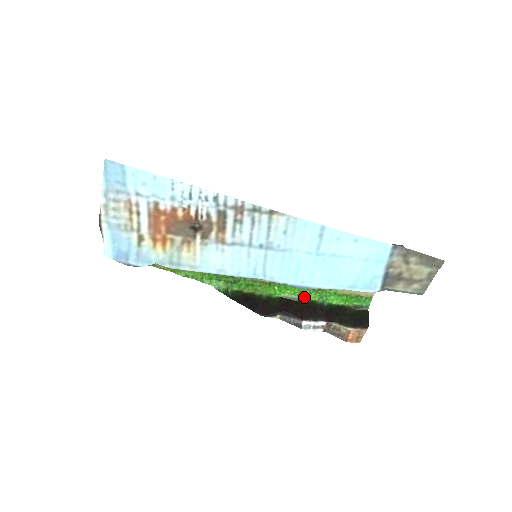
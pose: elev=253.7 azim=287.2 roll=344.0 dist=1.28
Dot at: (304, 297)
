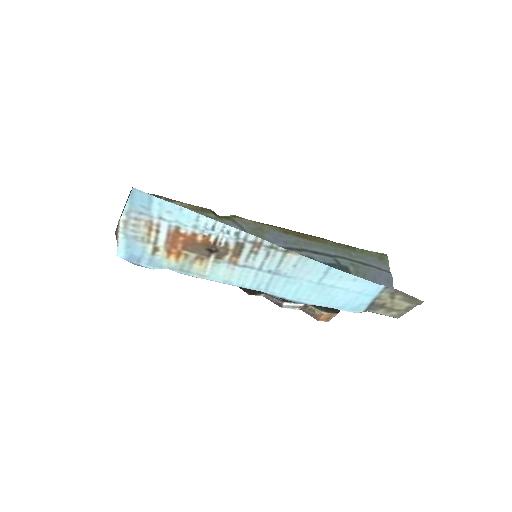
Dot at: occluded
